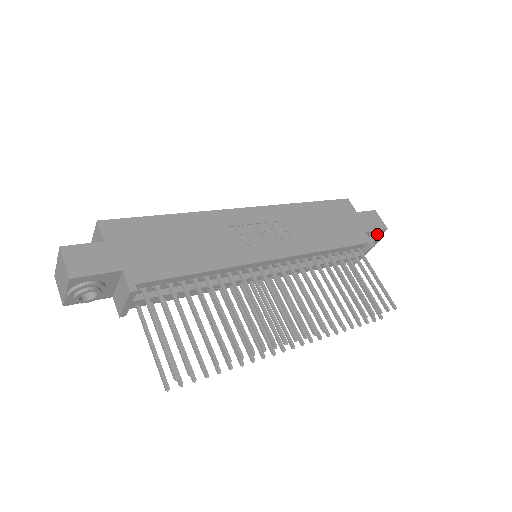
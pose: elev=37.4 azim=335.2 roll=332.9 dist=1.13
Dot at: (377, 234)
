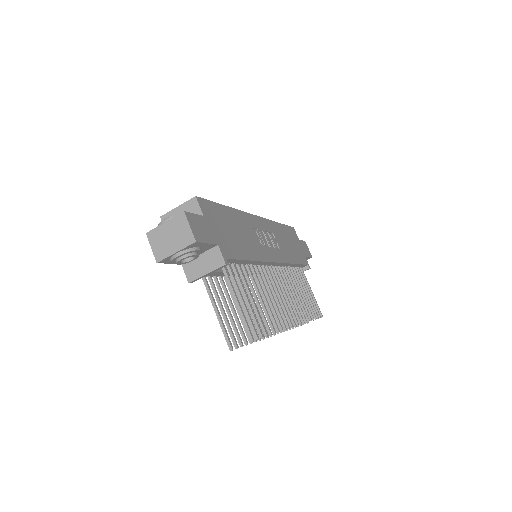
Dot at: occluded
